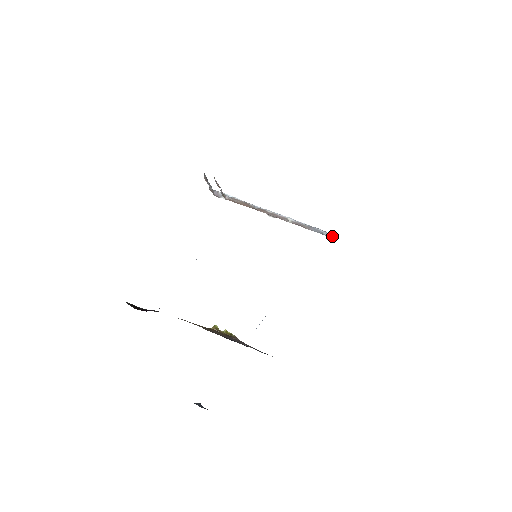
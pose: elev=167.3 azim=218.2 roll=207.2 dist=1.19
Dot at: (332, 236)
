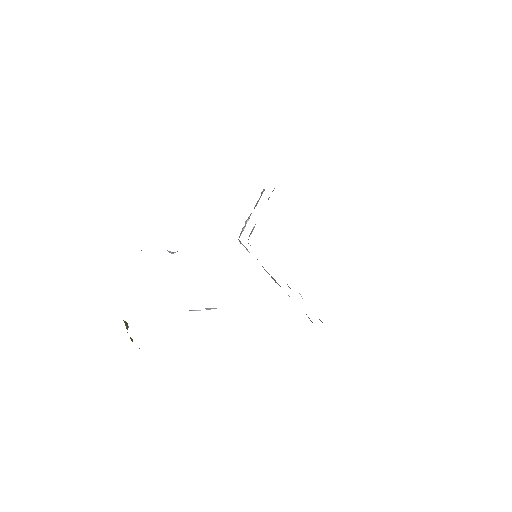
Dot at: (321, 321)
